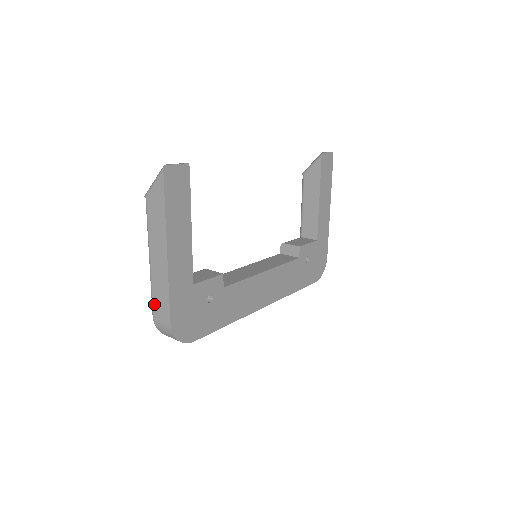
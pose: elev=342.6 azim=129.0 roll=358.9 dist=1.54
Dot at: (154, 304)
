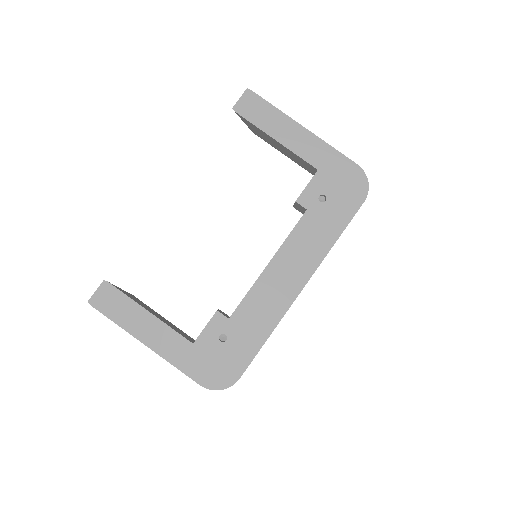
Dot at: occluded
